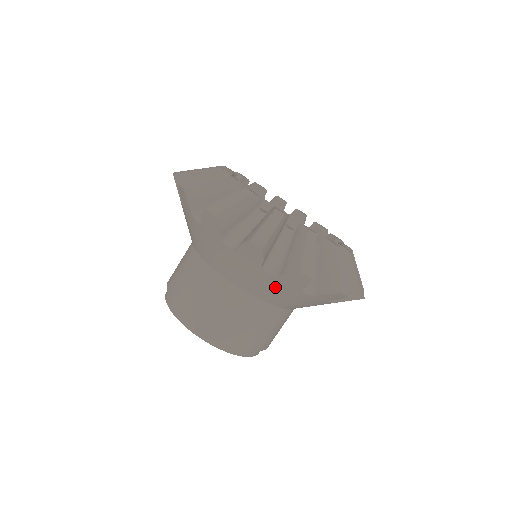
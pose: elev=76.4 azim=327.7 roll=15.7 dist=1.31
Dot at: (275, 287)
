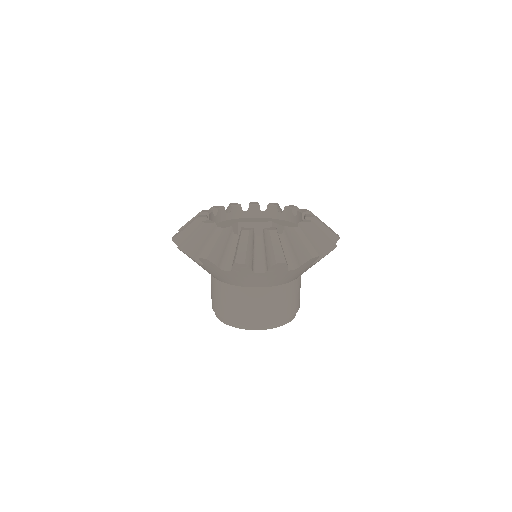
Dot at: occluded
